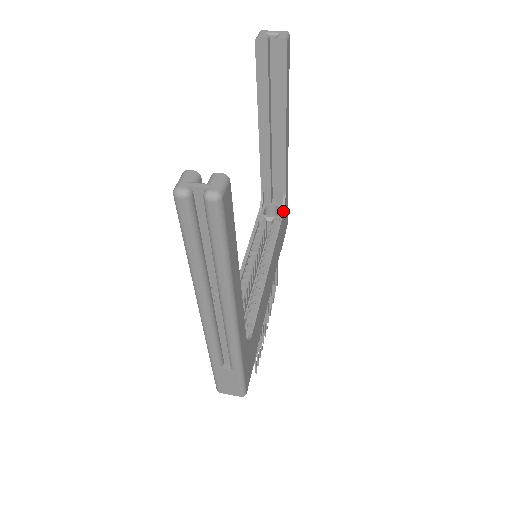
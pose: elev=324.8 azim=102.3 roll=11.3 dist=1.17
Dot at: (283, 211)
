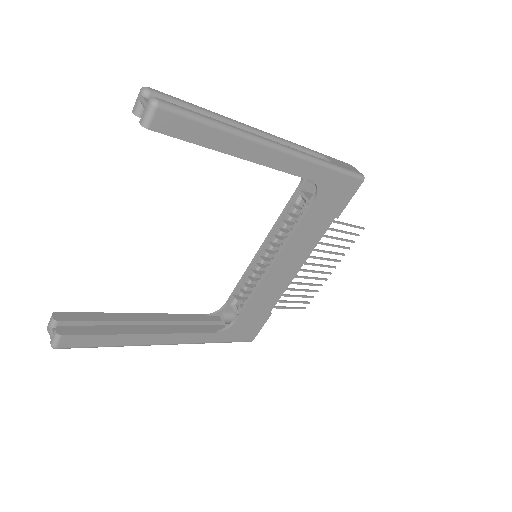
Dot at: (316, 196)
